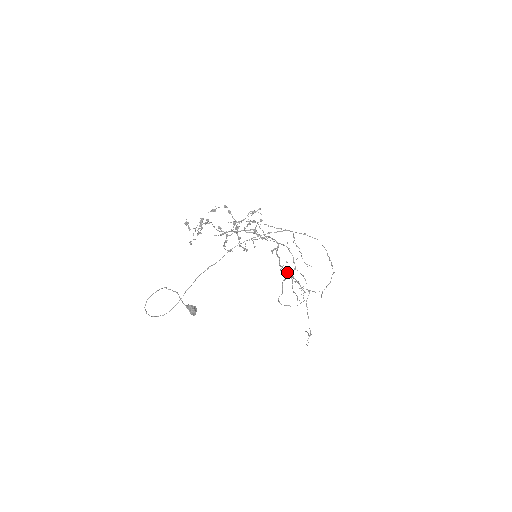
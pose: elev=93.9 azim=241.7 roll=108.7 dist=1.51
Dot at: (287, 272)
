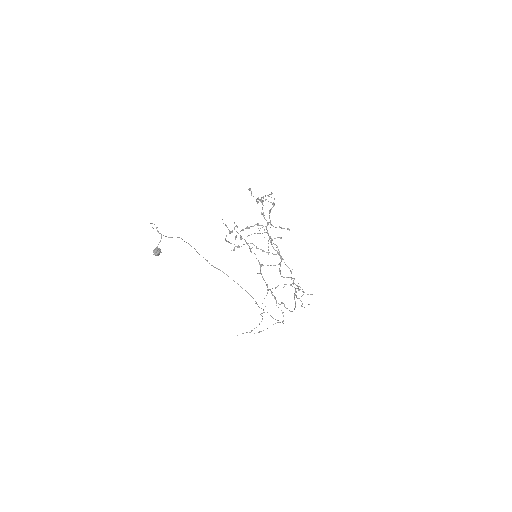
Dot at: (290, 284)
